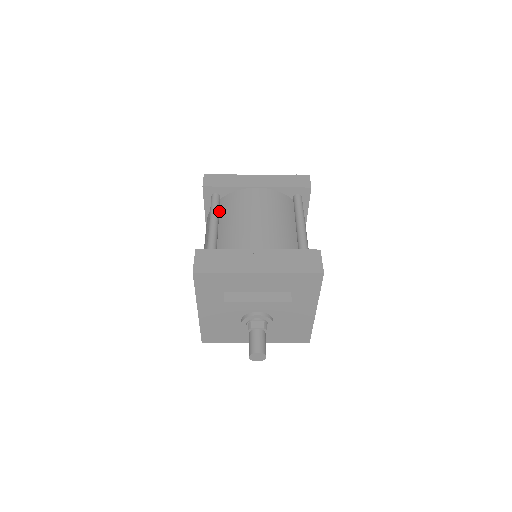
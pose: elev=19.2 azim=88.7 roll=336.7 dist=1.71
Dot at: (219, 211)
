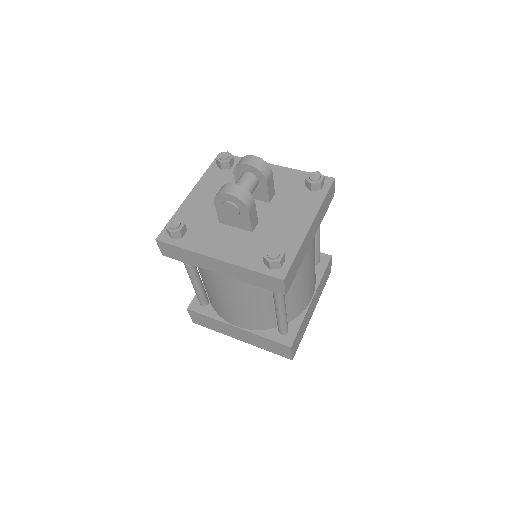
Dot at: occluded
